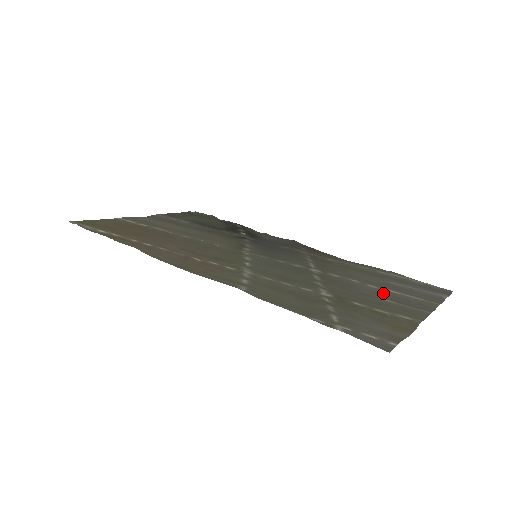
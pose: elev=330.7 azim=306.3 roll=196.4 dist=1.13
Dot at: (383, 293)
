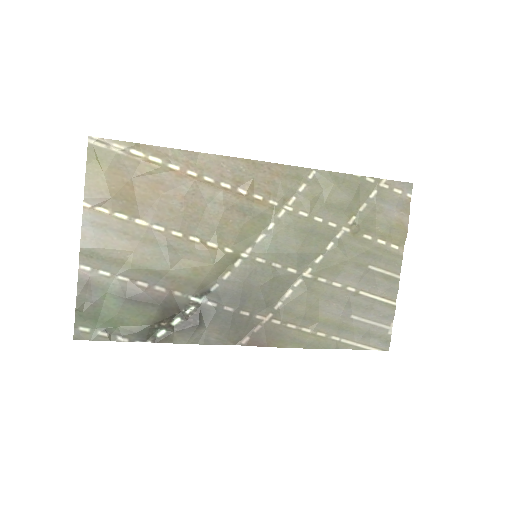
Dot at: (363, 283)
